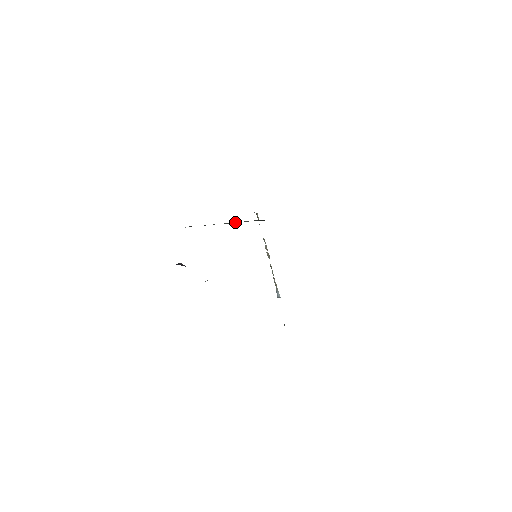
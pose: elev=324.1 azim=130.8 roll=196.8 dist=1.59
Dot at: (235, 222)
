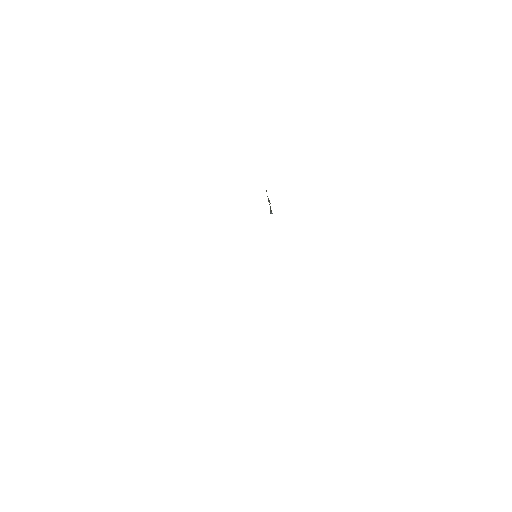
Dot at: occluded
